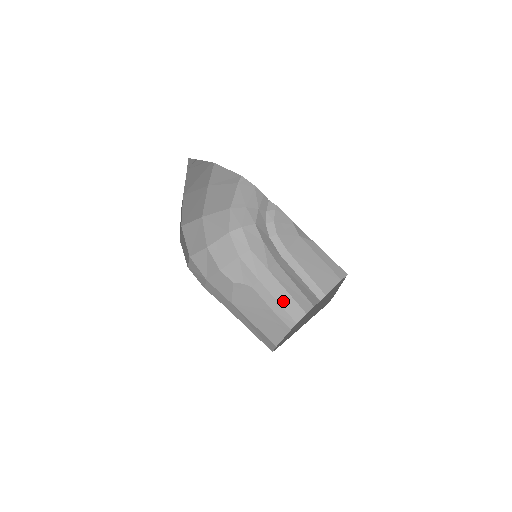
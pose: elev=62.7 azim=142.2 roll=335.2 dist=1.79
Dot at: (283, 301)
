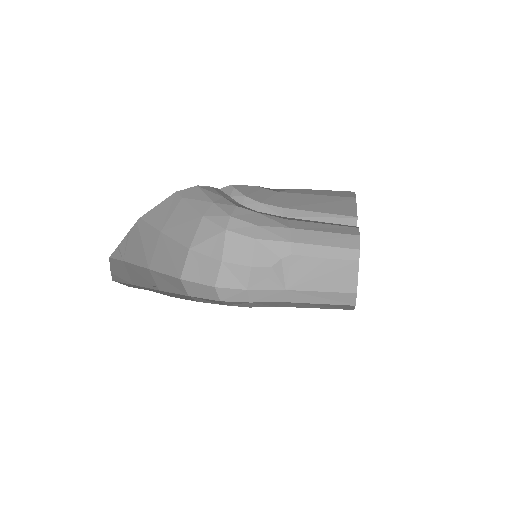
Dot at: (329, 242)
